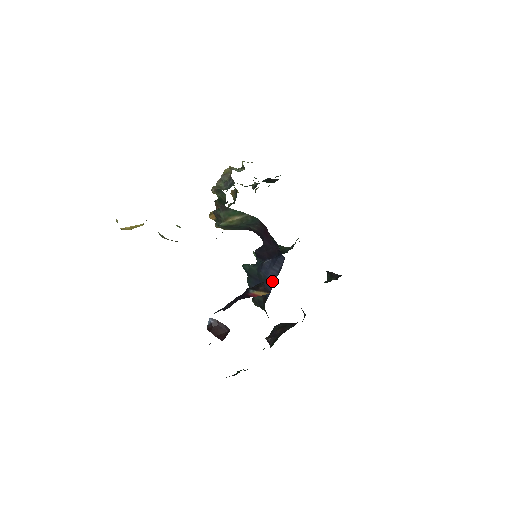
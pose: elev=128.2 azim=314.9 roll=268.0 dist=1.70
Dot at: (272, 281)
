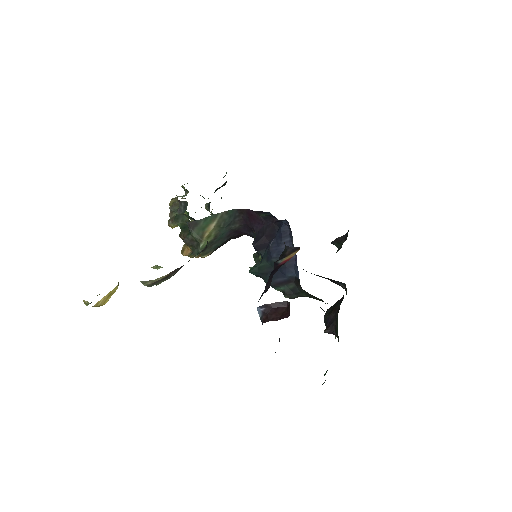
Dot at: occluded
